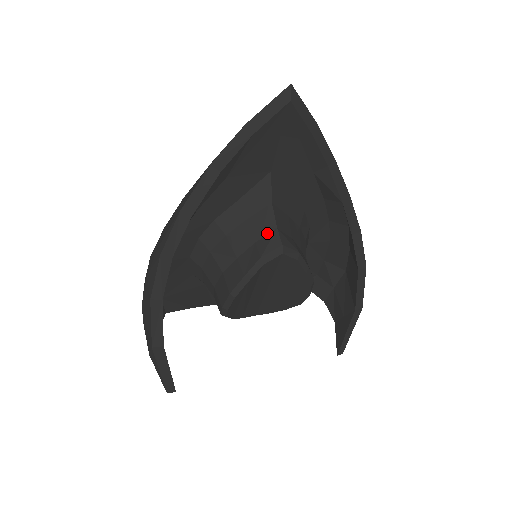
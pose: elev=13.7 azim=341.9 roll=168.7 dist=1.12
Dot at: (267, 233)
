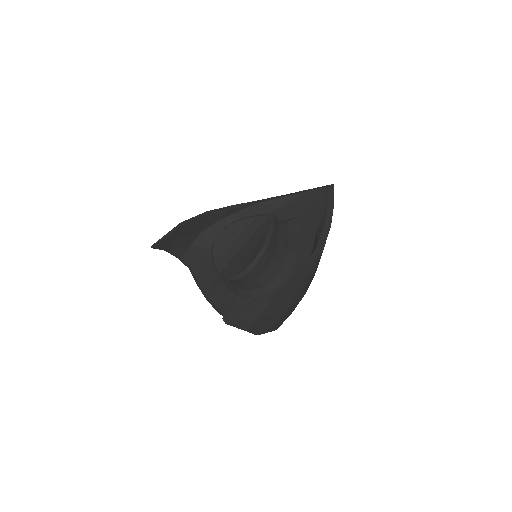
Dot at: occluded
